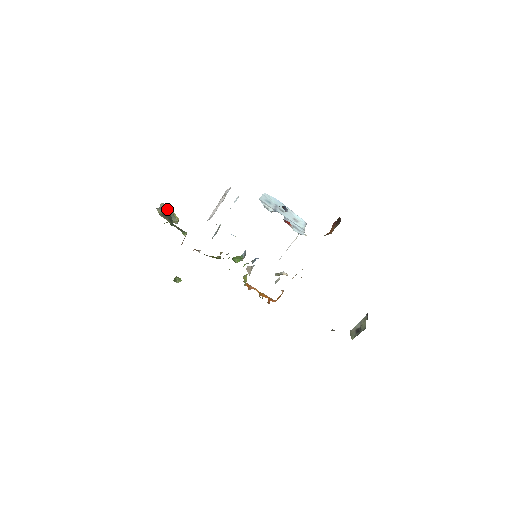
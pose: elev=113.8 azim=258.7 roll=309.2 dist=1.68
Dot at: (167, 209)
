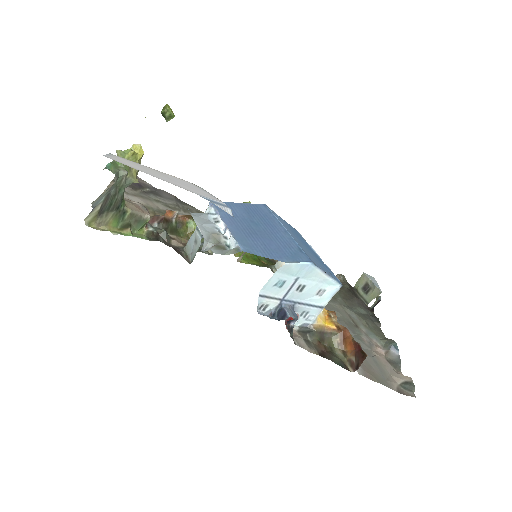
Dot at: occluded
